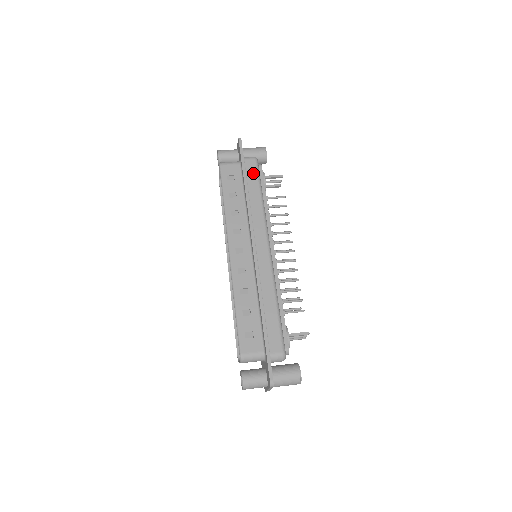
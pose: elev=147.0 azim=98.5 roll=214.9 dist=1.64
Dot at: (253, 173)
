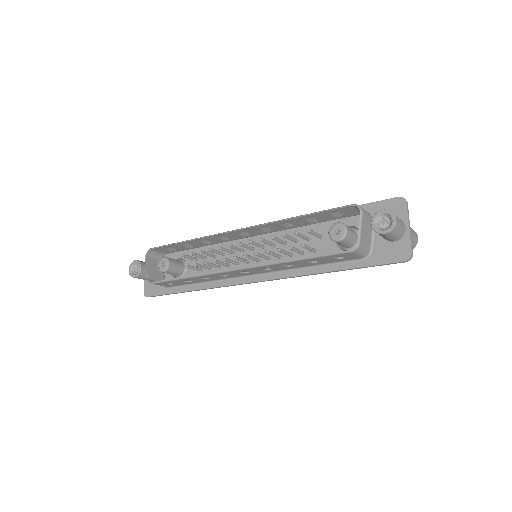
Dot at: occluded
